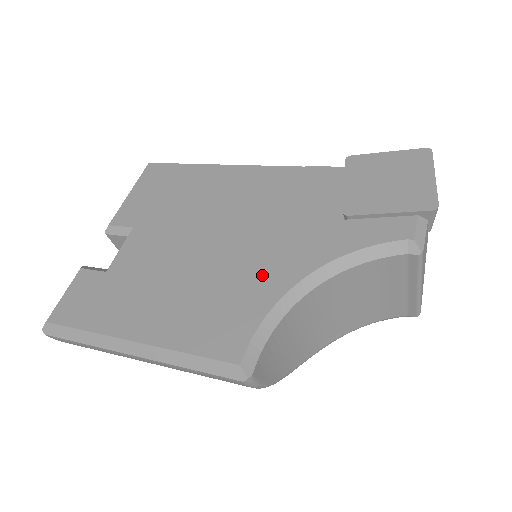
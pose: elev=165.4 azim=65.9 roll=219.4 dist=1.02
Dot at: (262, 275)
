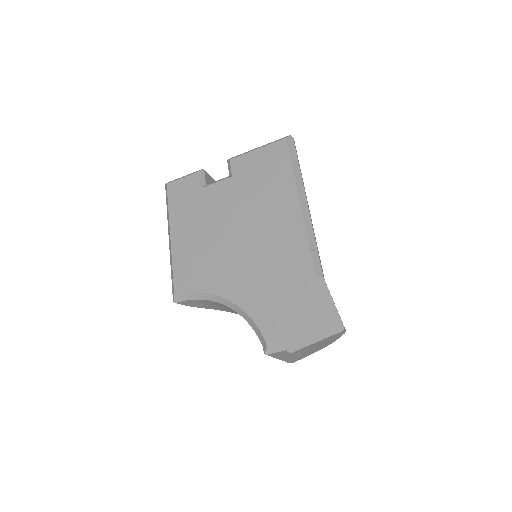
Dot at: (222, 276)
